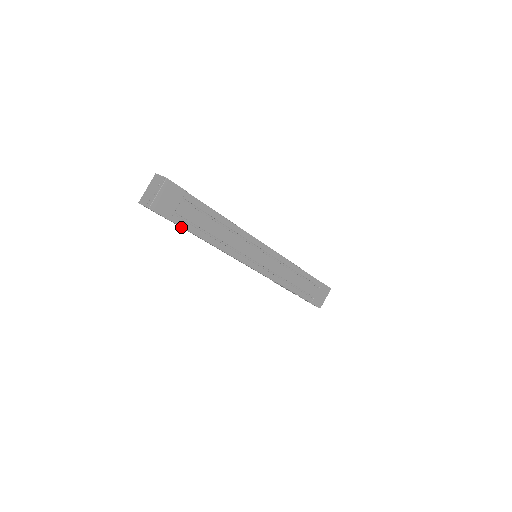
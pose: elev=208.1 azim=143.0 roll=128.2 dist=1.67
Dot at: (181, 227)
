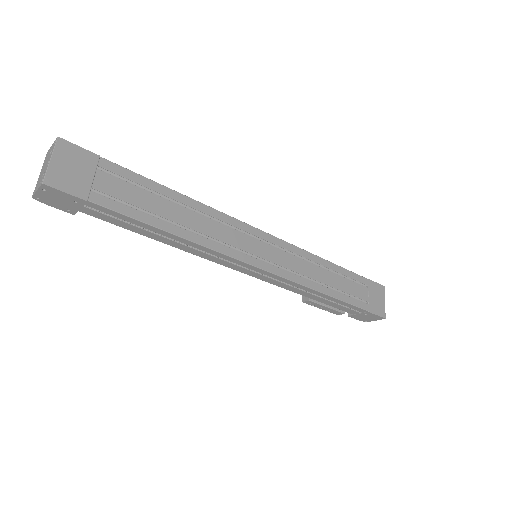
Dot at: (117, 222)
